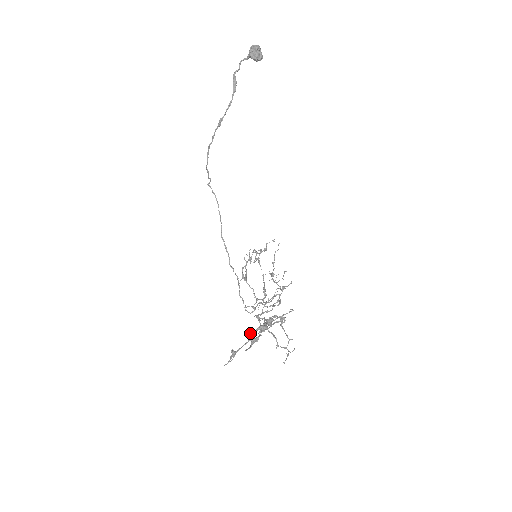
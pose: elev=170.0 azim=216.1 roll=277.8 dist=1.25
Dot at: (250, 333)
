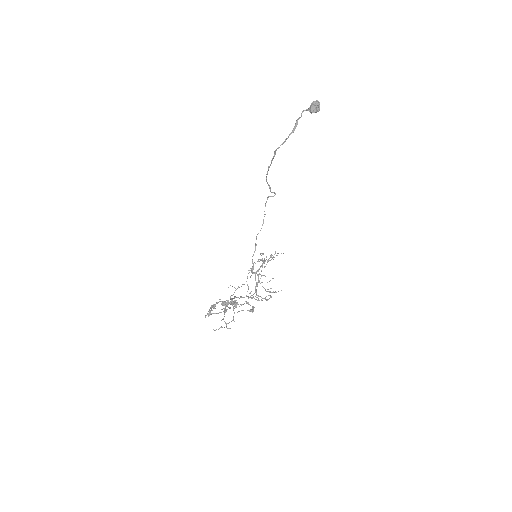
Dot at: occluded
